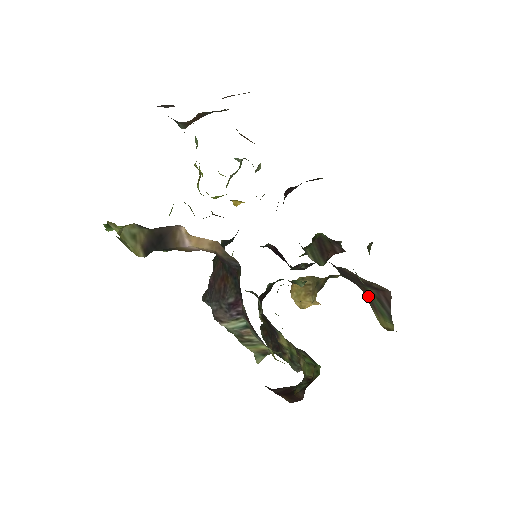
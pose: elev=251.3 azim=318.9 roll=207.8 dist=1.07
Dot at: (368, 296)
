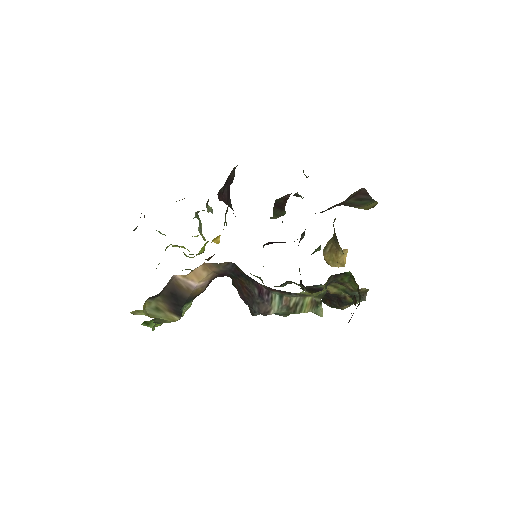
Dot at: (347, 204)
